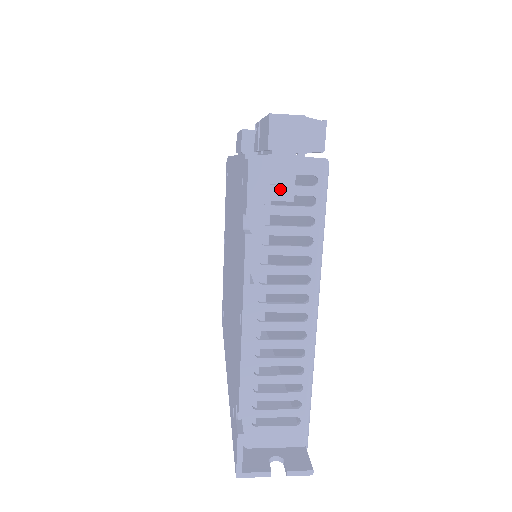
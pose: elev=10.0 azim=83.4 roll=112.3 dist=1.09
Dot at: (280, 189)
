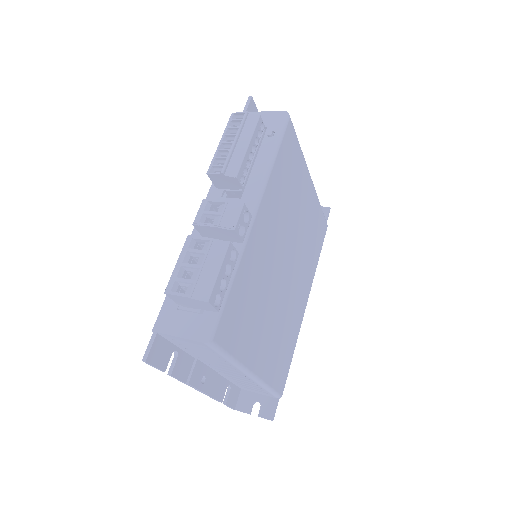
Dot at: (186, 344)
